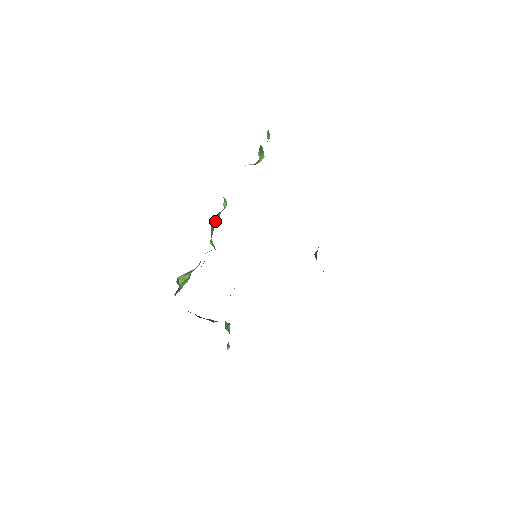
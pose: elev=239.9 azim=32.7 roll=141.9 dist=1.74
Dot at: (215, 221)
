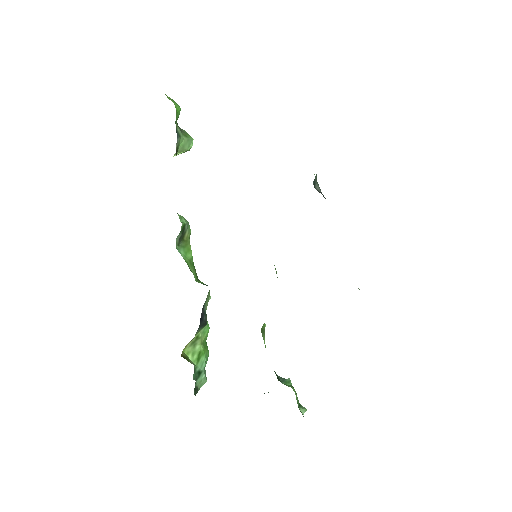
Dot at: (186, 251)
